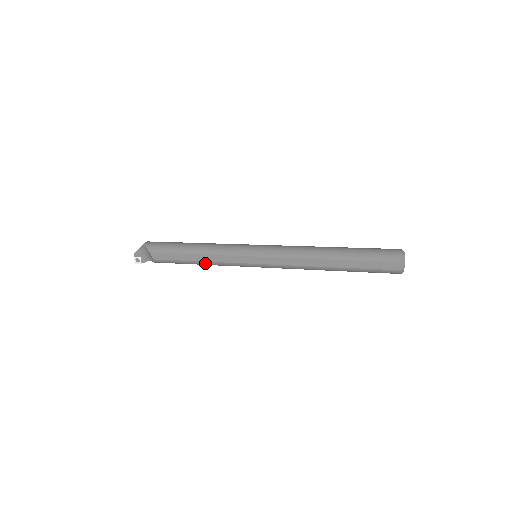
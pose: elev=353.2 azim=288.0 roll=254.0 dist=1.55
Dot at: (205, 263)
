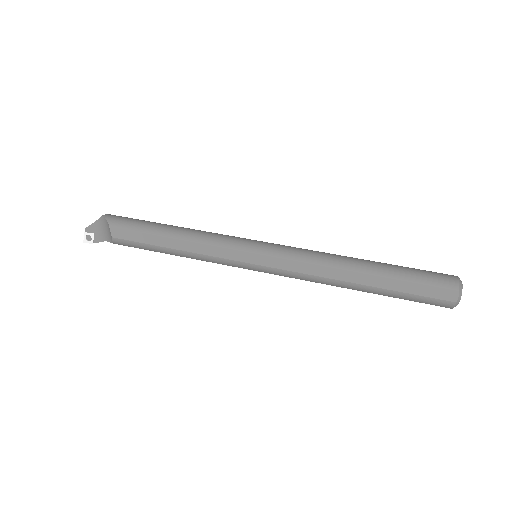
Dot at: (184, 253)
